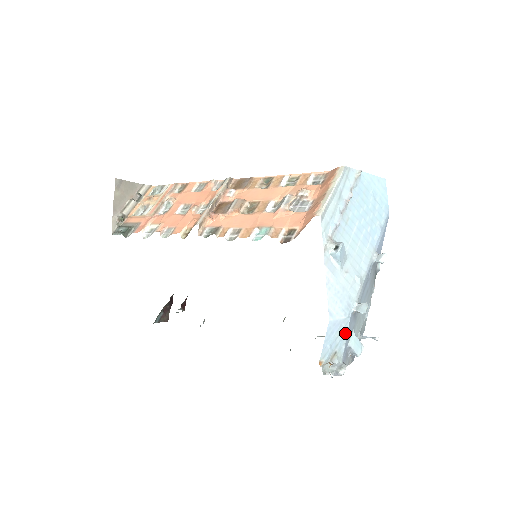
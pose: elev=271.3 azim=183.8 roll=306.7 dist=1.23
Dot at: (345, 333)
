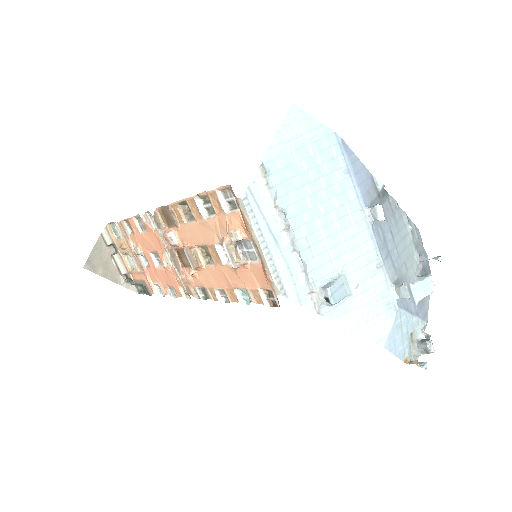
Dot at: (406, 317)
